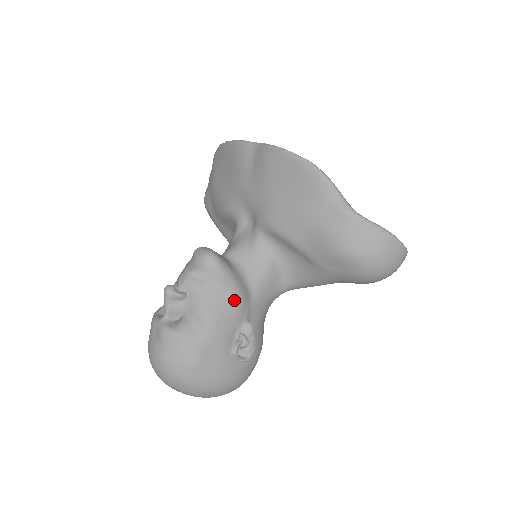
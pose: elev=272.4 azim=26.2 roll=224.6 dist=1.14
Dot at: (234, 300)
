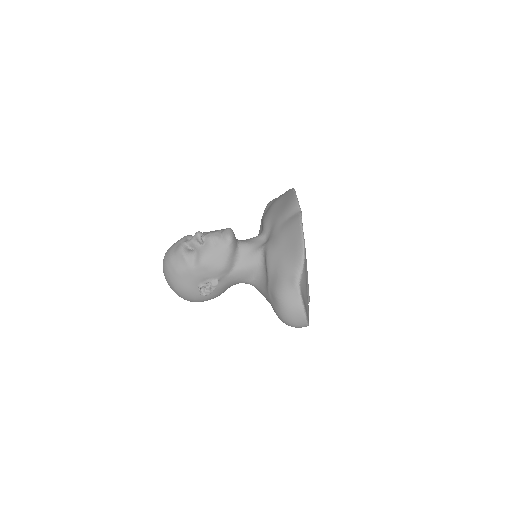
Dot at: (220, 266)
